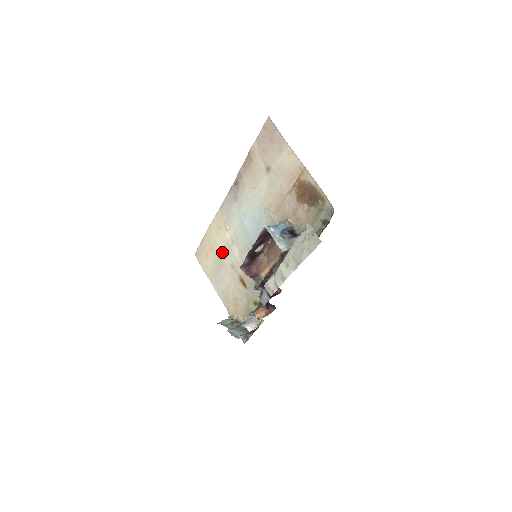
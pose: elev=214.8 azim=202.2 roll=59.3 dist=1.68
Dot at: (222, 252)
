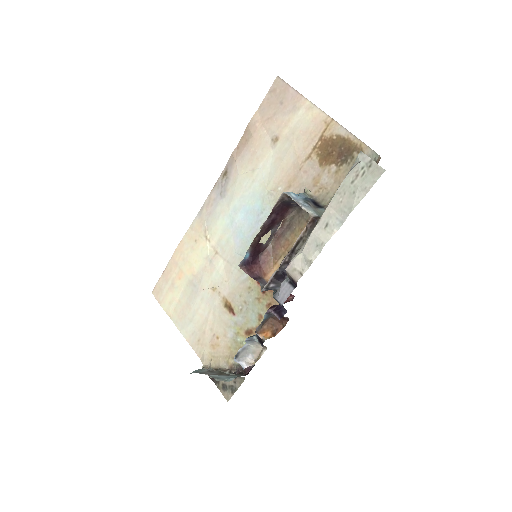
Dot at: (198, 273)
